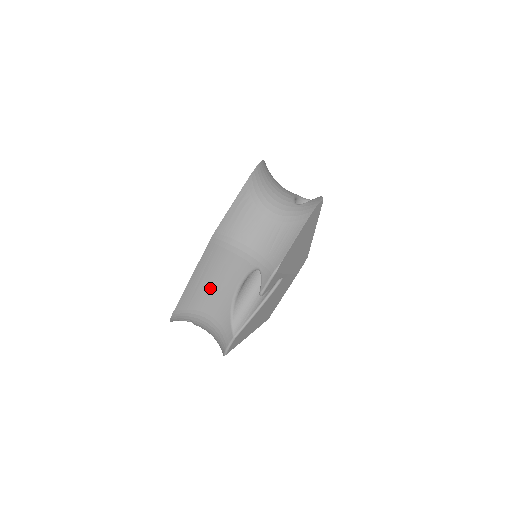
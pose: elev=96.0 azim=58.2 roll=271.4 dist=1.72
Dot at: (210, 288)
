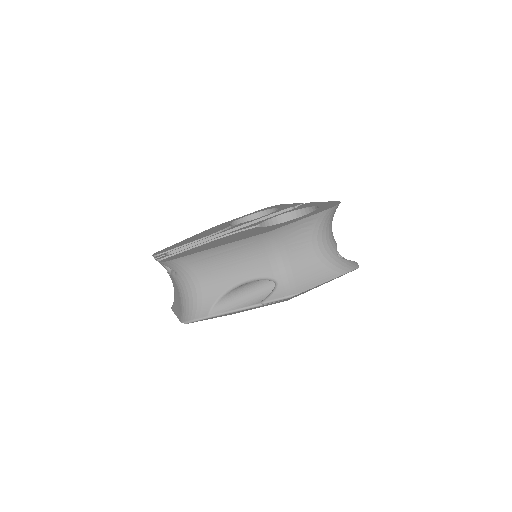
Dot at: (221, 264)
